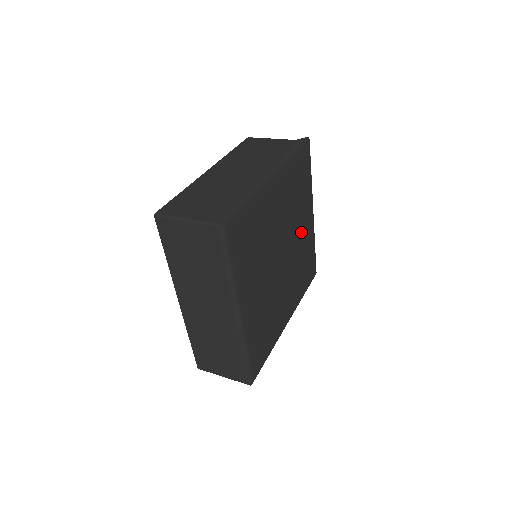
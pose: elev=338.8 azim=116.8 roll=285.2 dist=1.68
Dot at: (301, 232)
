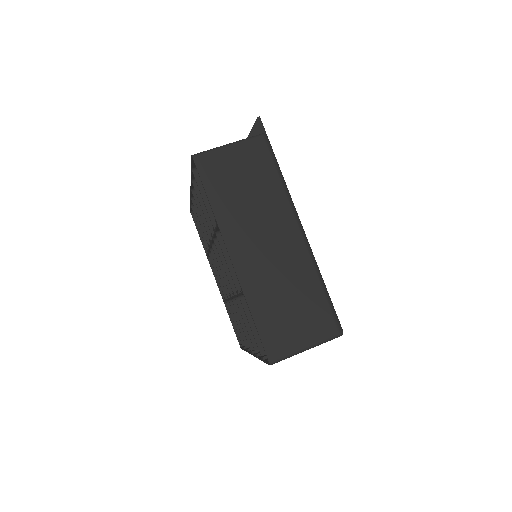
Dot at: occluded
